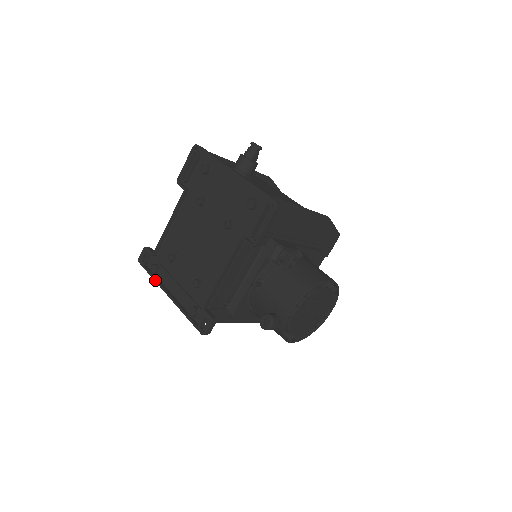
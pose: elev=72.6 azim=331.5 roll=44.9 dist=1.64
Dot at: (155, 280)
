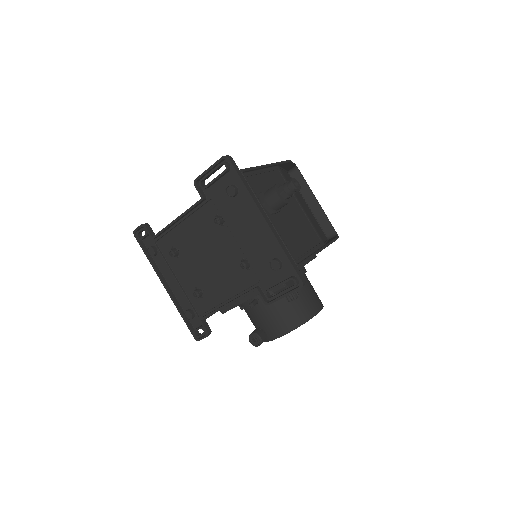
Dot at: (152, 264)
